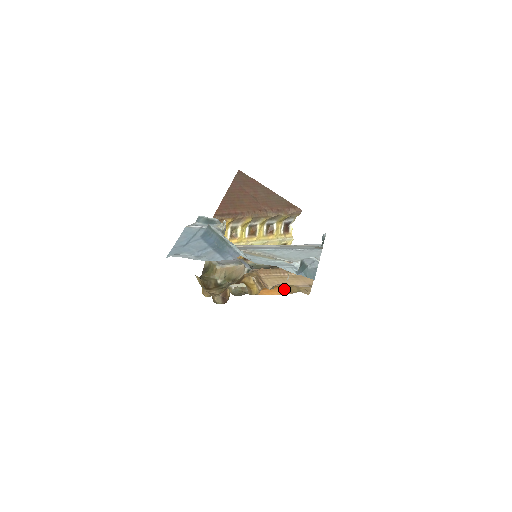
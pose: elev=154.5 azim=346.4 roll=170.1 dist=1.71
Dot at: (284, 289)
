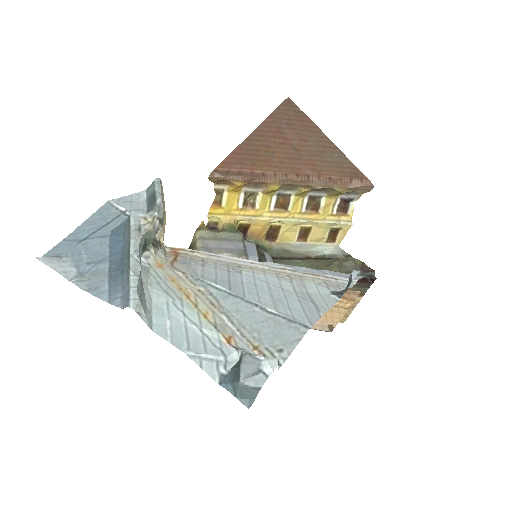
Dot at: occluded
